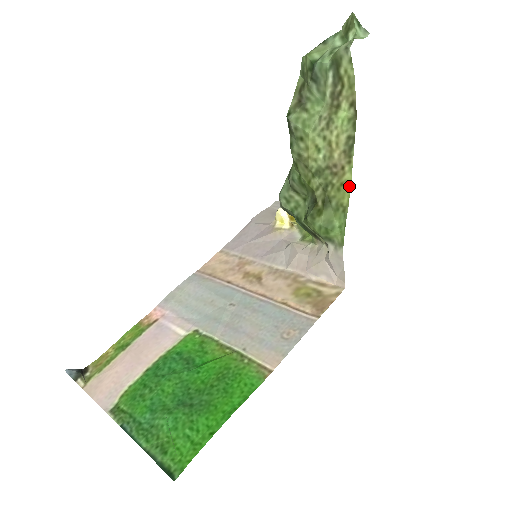
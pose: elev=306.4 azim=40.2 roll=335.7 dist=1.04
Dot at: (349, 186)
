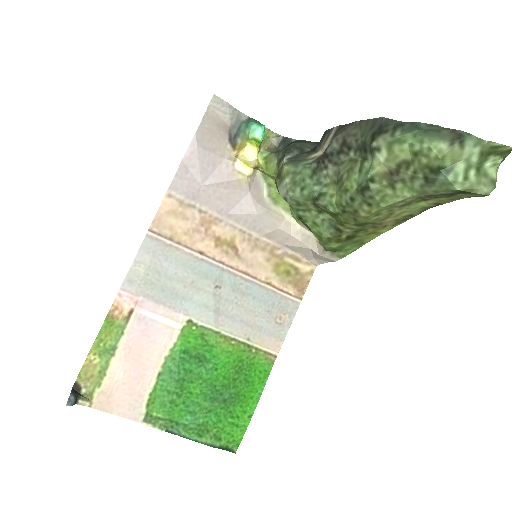
Dot at: (379, 235)
